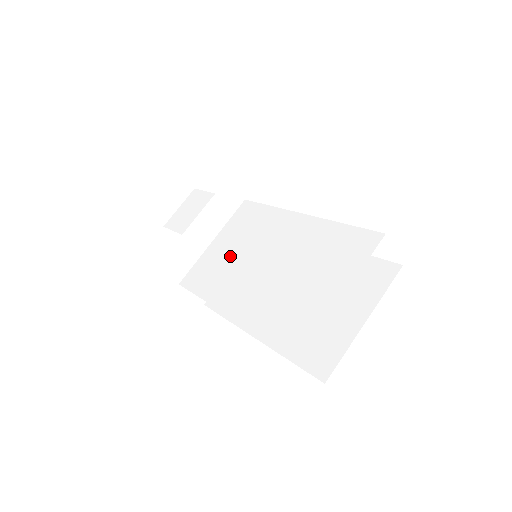
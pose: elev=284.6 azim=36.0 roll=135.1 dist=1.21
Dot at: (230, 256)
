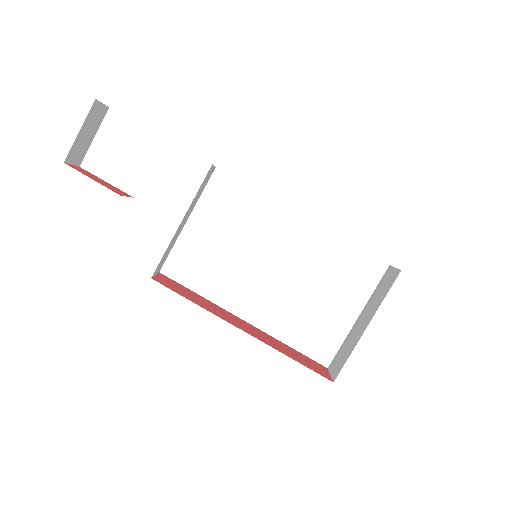
Dot at: (222, 250)
